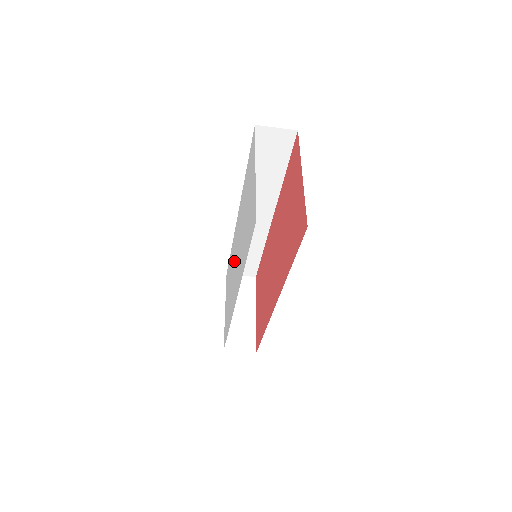
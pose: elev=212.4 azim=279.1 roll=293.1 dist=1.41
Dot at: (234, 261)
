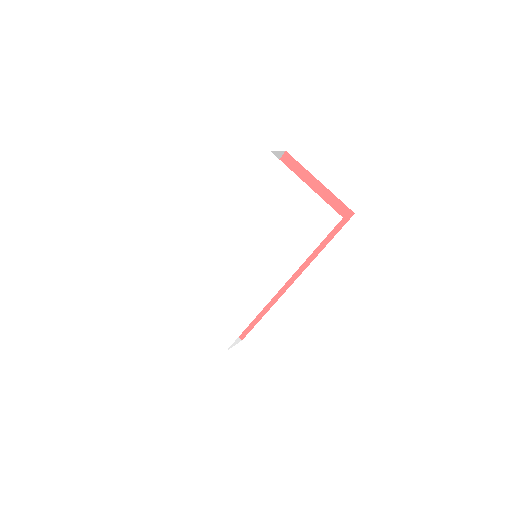
Dot at: (233, 268)
